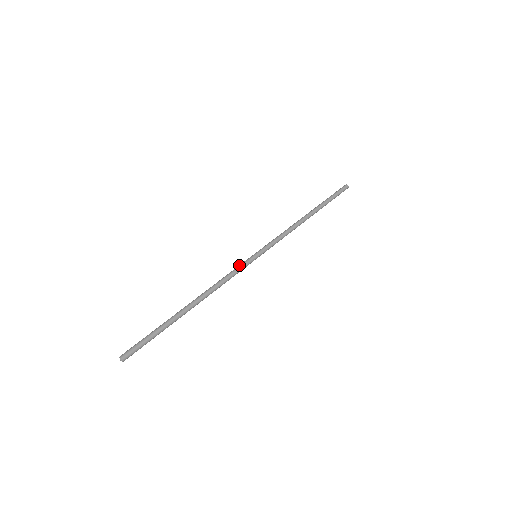
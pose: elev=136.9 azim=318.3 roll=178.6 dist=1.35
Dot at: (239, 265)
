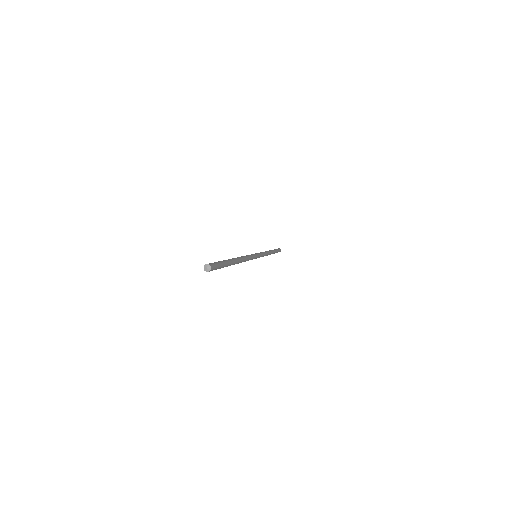
Dot at: (252, 254)
